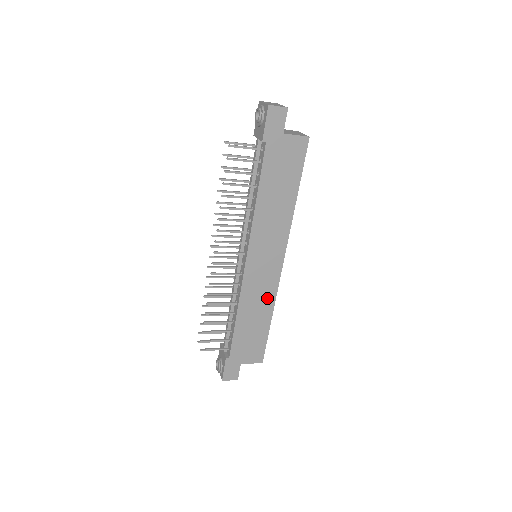
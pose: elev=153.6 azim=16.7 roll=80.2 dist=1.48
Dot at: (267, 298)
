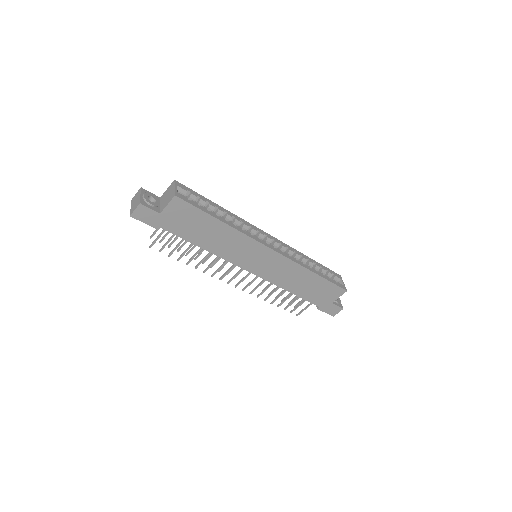
Dot at: (294, 270)
